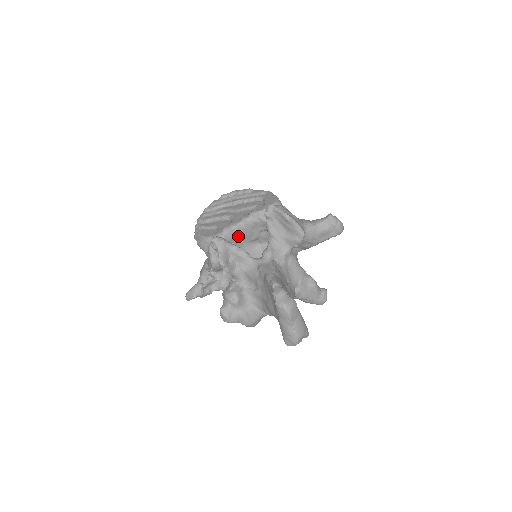
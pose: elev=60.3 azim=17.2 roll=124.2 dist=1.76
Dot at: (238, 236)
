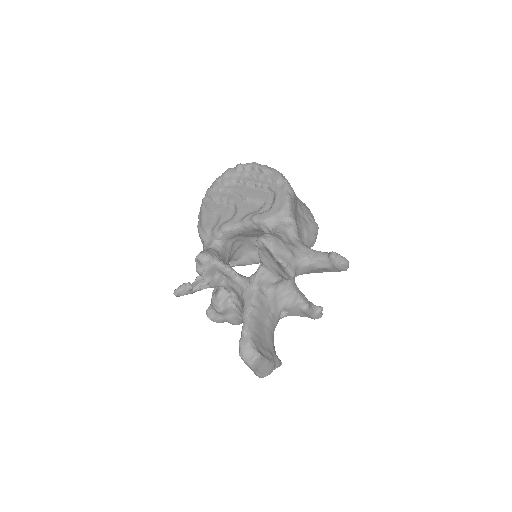
Dot at: (238, 234)
